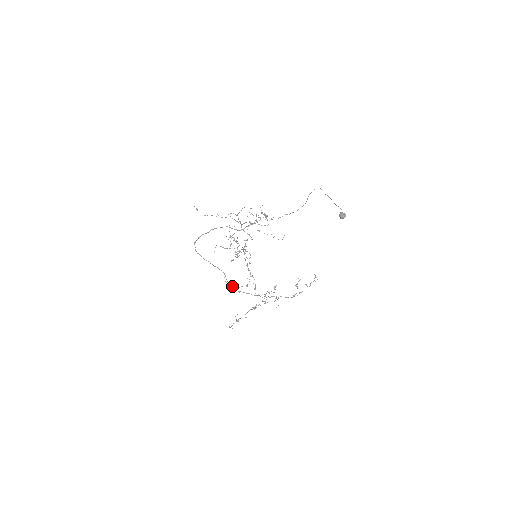
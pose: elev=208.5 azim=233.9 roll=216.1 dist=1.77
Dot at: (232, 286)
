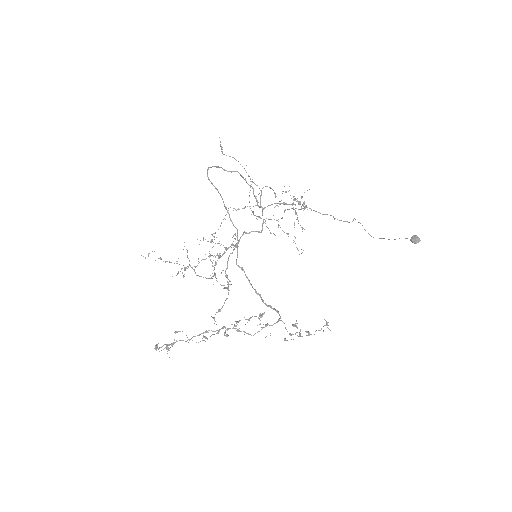
Dot at: occluded
